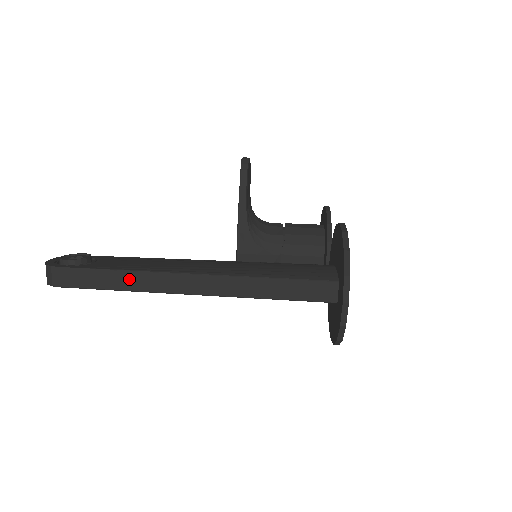
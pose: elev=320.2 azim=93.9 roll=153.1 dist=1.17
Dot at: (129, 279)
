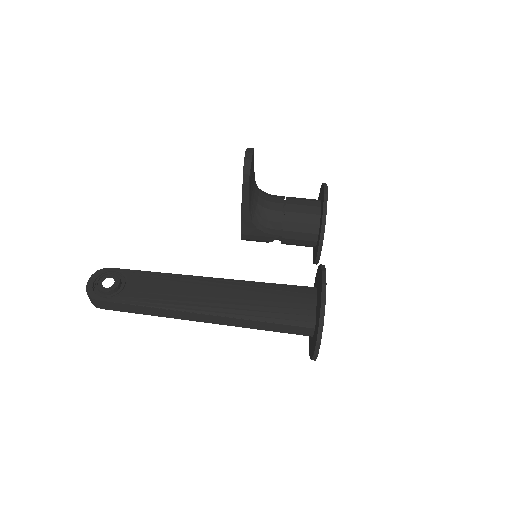
Dot at: (154, 311)
